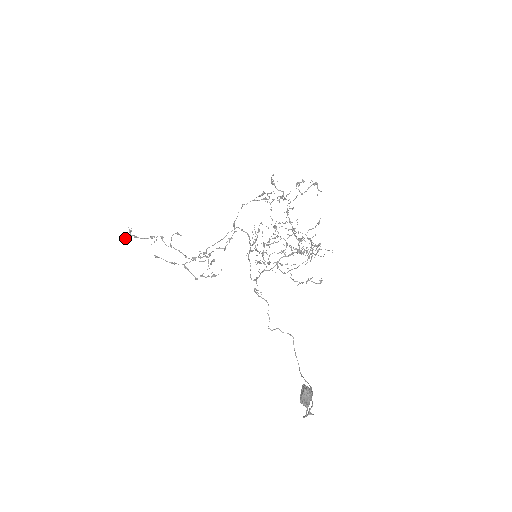
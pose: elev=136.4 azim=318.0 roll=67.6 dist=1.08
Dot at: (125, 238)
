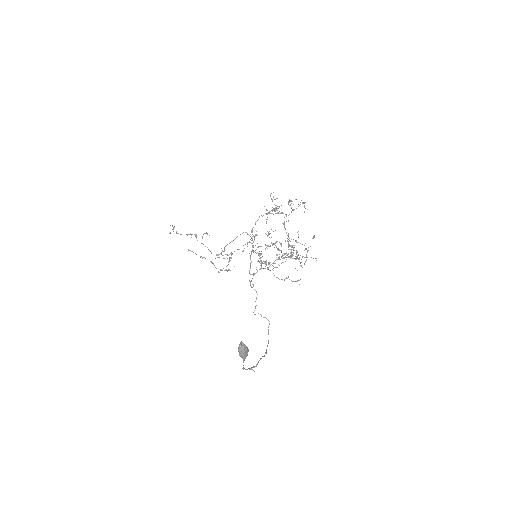
Dot at: (169, 233)
